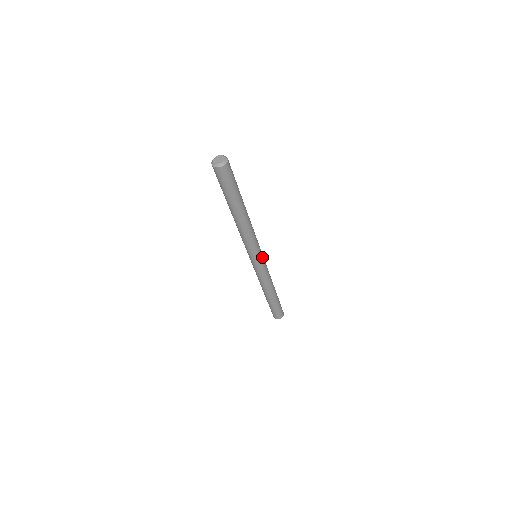
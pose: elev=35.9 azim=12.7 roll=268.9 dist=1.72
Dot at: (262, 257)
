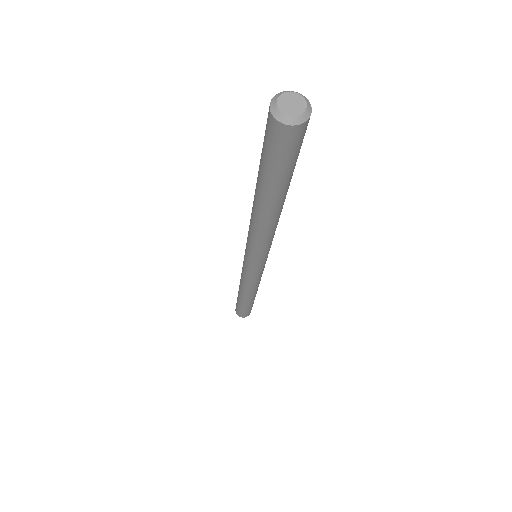
Dot at: (265, 261)
